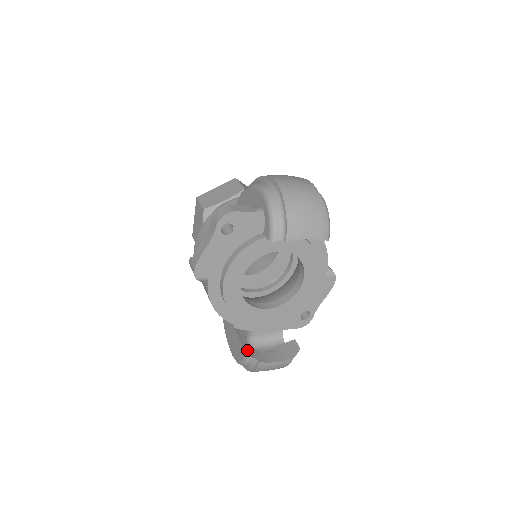
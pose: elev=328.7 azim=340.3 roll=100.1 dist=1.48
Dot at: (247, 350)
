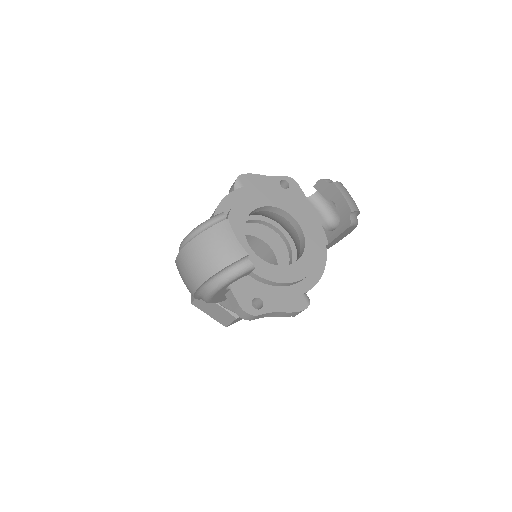
Dot at: occluded
